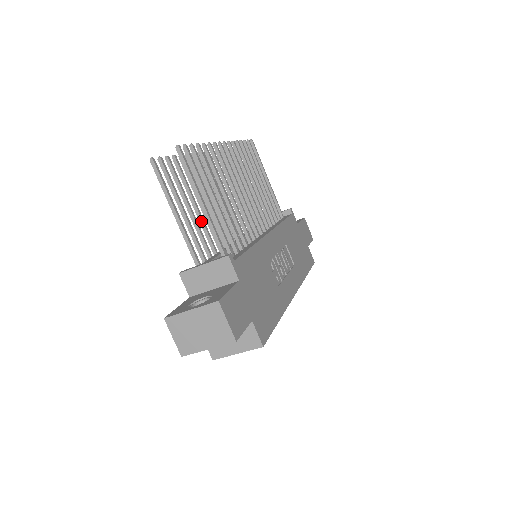
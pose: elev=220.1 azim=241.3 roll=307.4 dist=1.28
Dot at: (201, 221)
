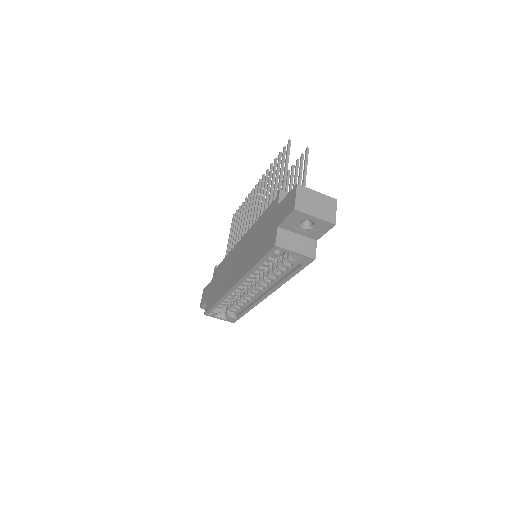
Dot at: (272, 195)
